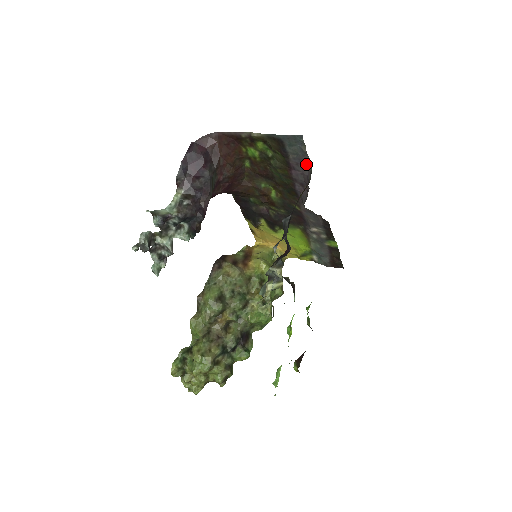
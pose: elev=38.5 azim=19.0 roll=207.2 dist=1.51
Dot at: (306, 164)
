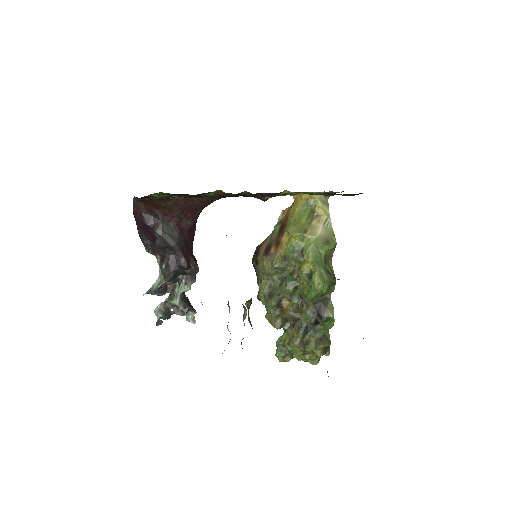
Dot at: occluded
